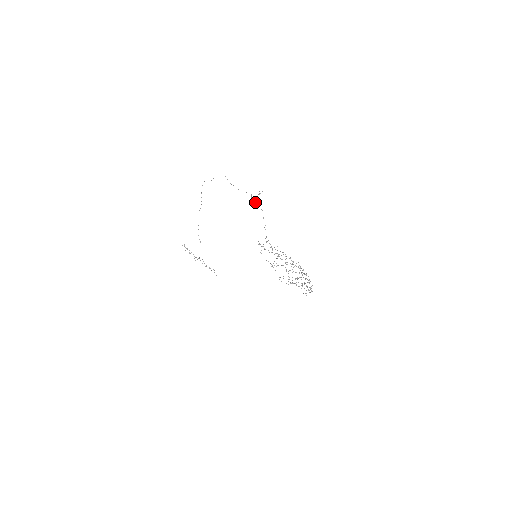
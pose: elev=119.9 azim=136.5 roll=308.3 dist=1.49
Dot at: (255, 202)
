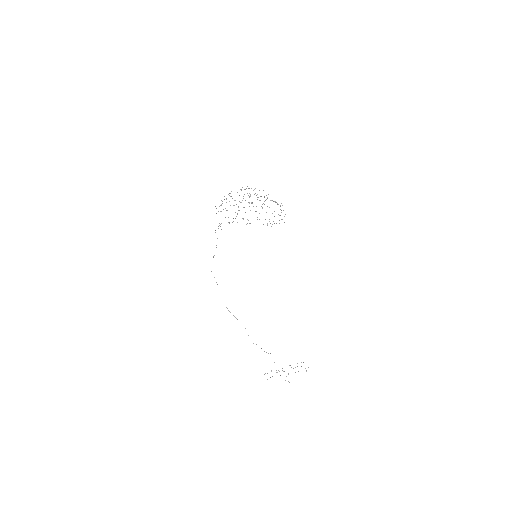
Dot at: occluded
